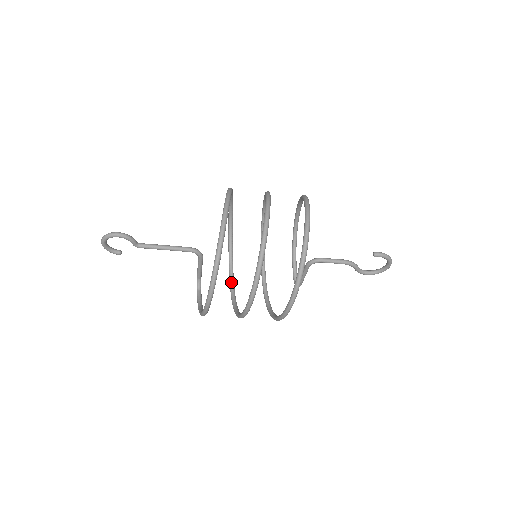
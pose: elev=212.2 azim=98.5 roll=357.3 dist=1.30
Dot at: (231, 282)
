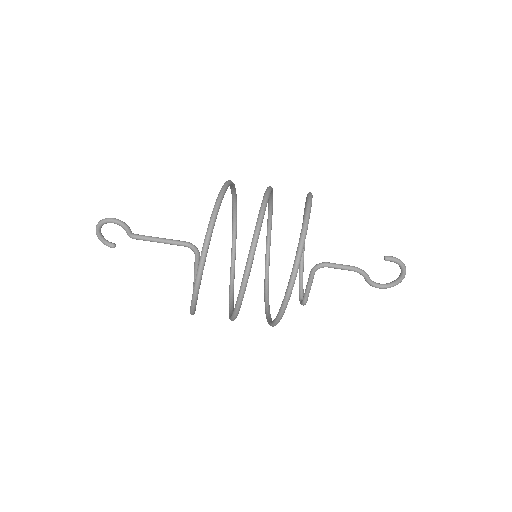
Dot at: (230, 295)
